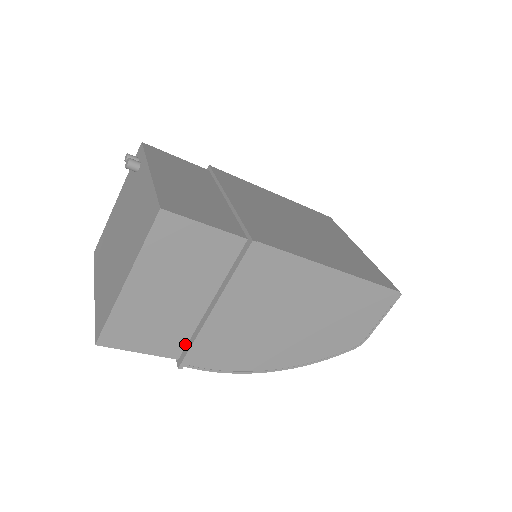
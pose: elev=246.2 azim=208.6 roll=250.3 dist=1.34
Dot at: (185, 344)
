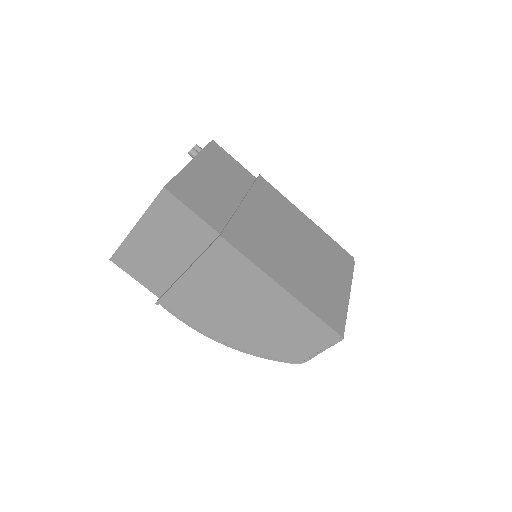
Dot at: (166, 289)
